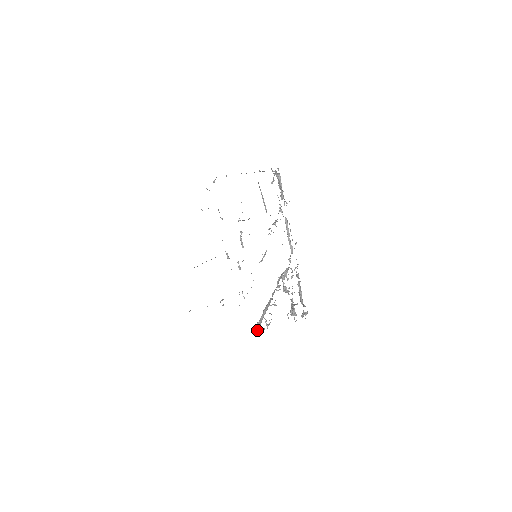
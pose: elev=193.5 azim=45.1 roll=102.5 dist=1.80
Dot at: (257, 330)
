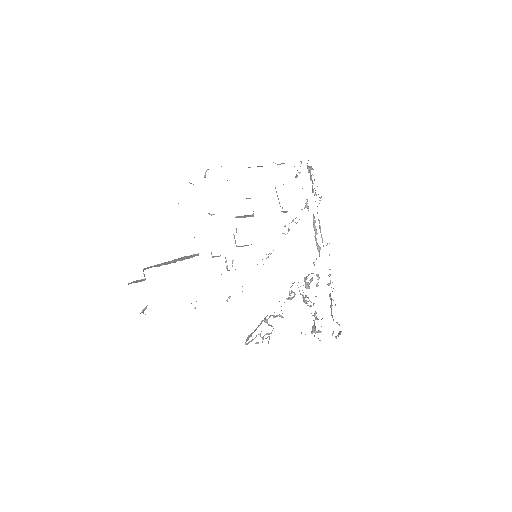
Dot at: (246, 343)
